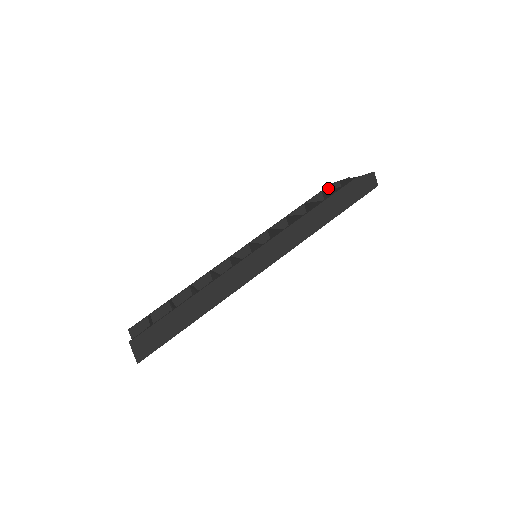
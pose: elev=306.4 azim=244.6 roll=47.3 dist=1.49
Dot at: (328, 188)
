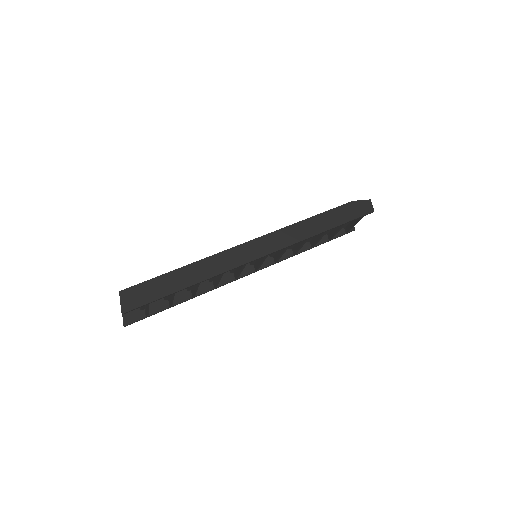
Dot at: occluded
